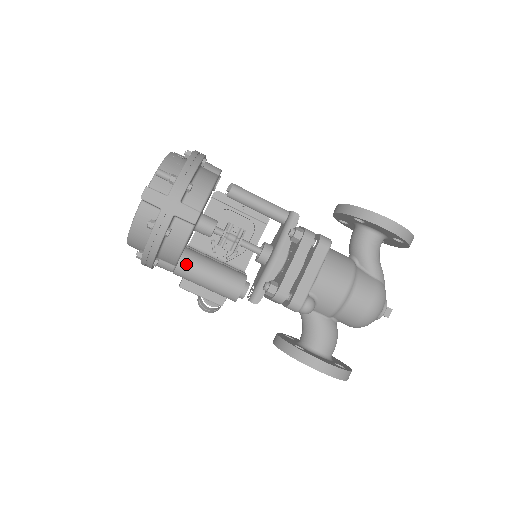
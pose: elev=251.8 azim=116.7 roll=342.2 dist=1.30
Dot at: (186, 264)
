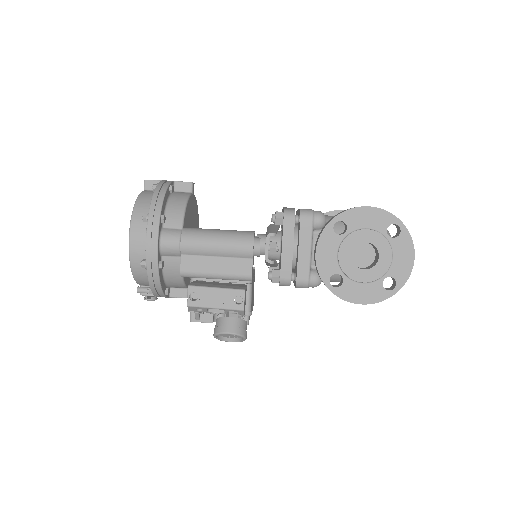
Dot at: (192, 228)
